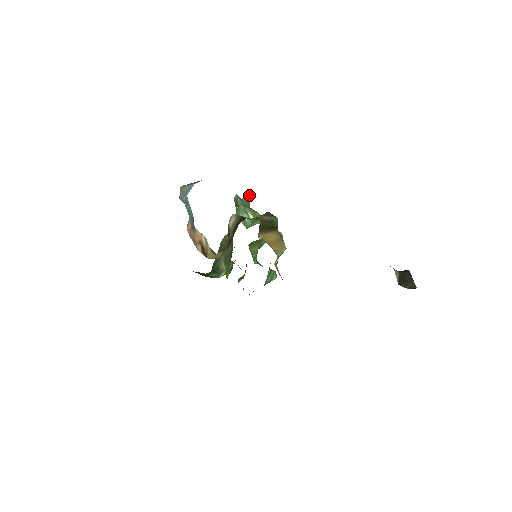
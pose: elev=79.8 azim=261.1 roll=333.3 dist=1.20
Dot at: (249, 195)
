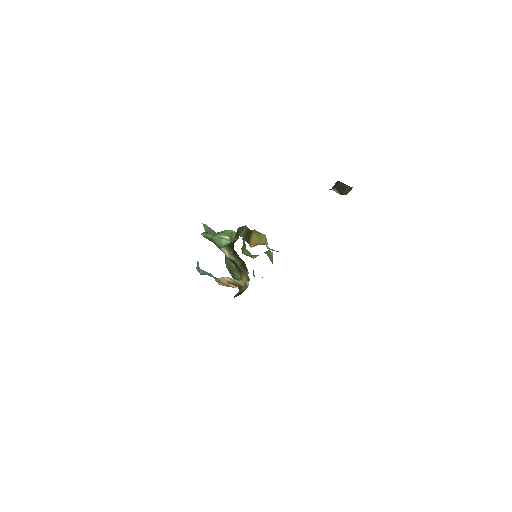
Dot at: (205, 225)
